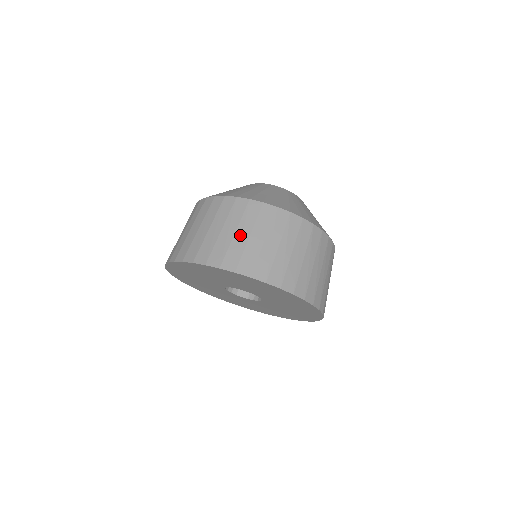
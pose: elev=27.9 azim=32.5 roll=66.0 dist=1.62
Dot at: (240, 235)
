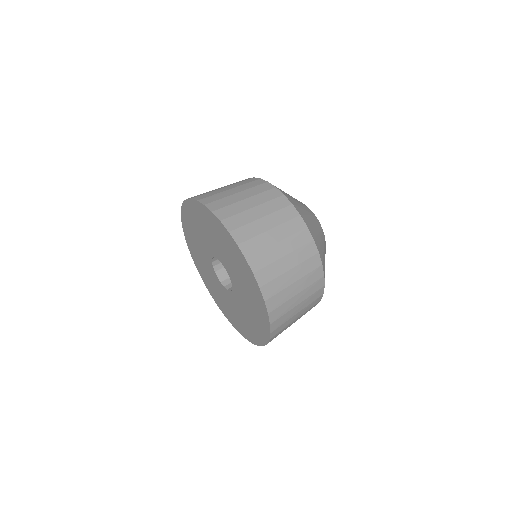
Dot at: (297, 299)
